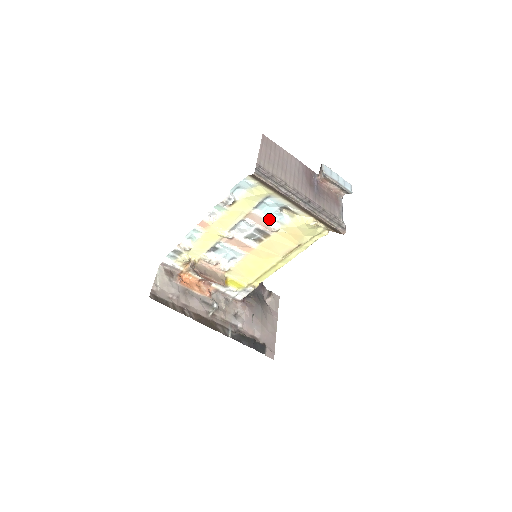
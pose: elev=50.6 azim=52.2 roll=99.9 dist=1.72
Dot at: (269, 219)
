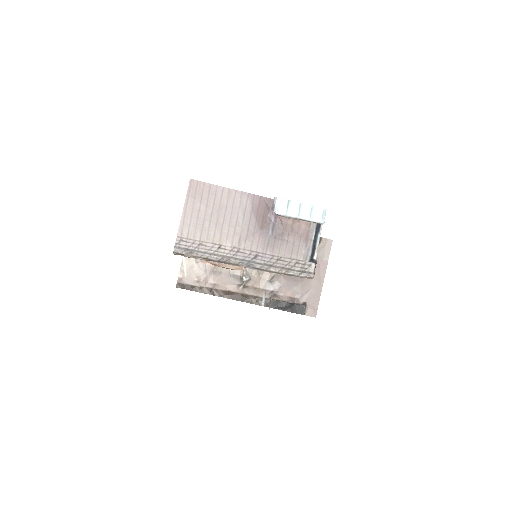
Dot at: occluded
